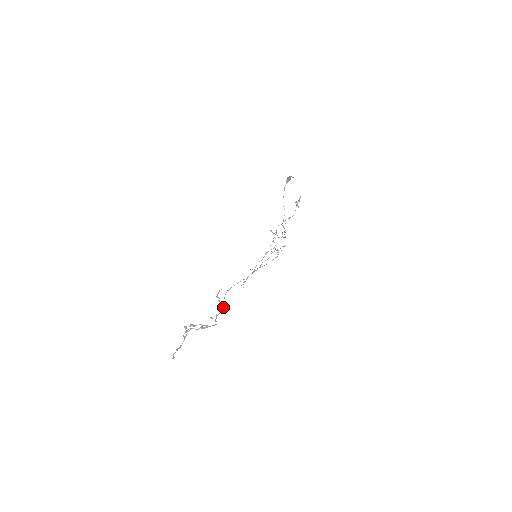
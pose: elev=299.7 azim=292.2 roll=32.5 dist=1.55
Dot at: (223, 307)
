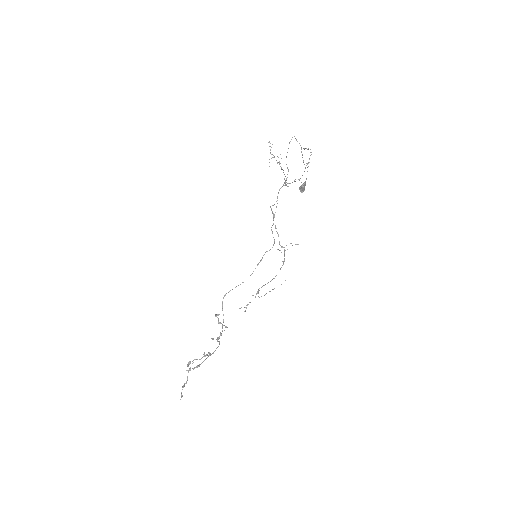
Dot at: (223, 320)
